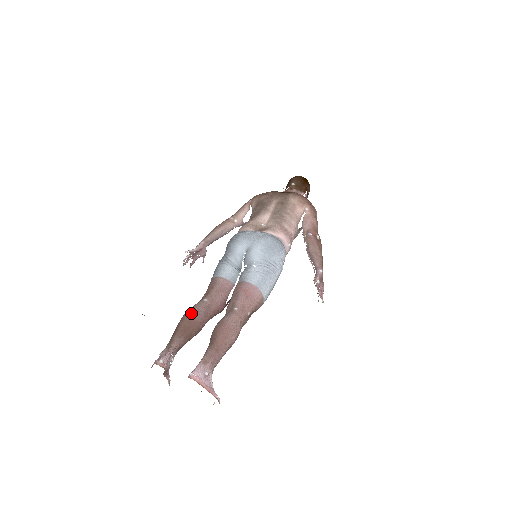
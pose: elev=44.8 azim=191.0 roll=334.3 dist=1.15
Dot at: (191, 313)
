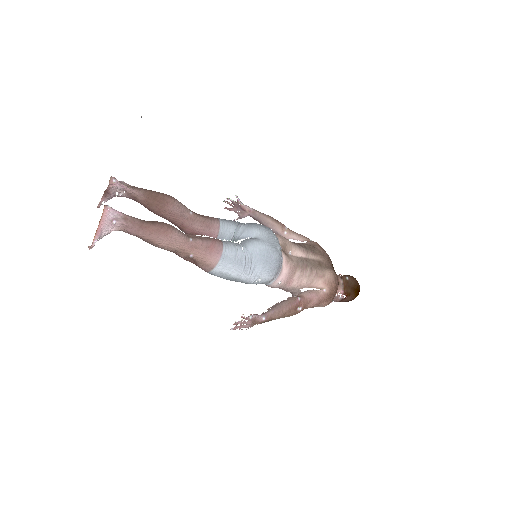
Dot at: (172, 199)
